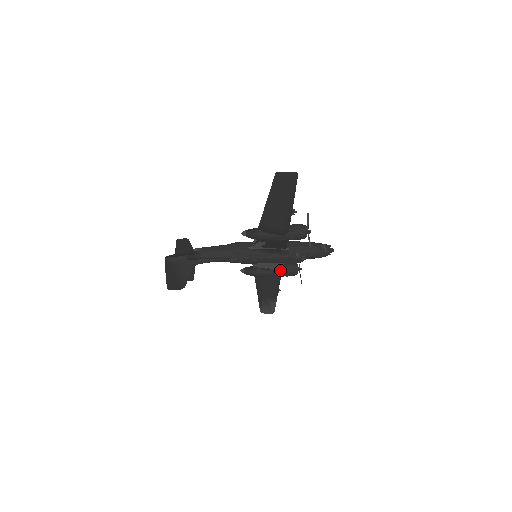
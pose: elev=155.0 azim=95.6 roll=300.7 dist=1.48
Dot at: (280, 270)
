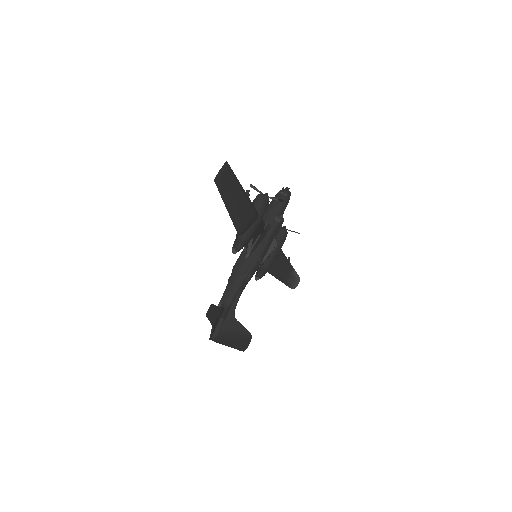
Dot at: (277, 245)
